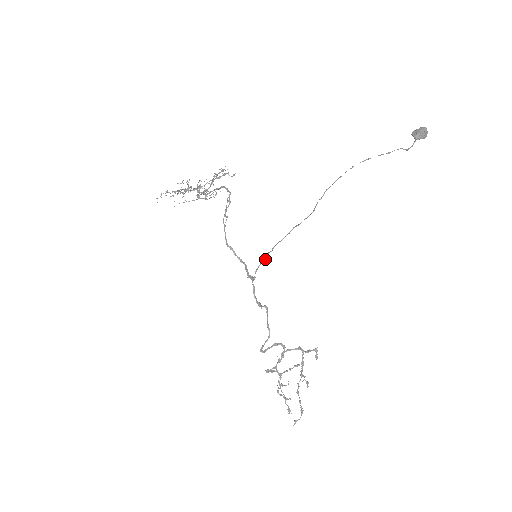
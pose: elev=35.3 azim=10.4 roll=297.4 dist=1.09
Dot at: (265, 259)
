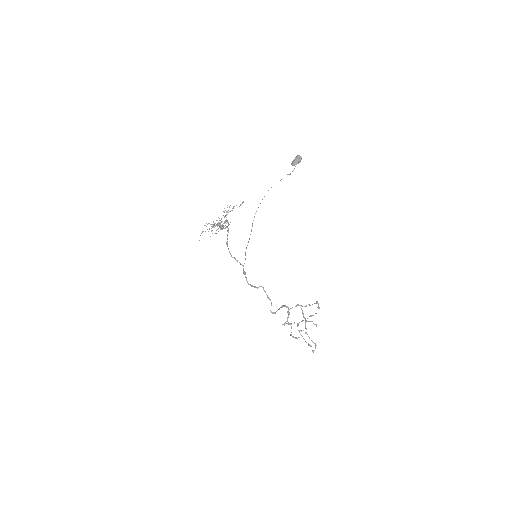
Dot at: occluded
